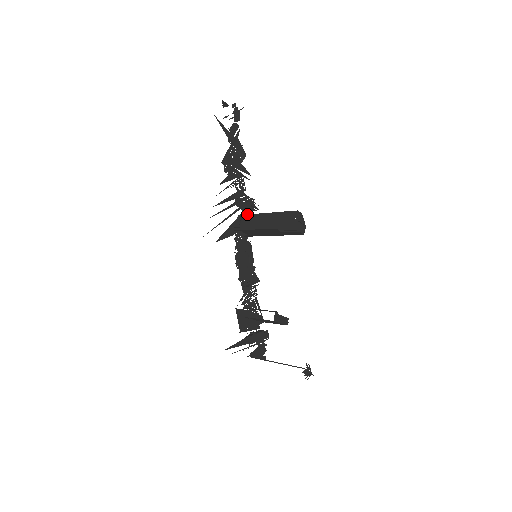
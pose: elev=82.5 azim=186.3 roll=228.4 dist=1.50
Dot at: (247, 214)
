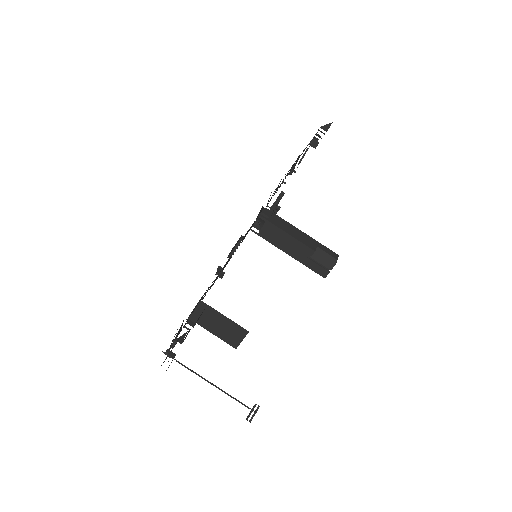
Dot at: occluded
